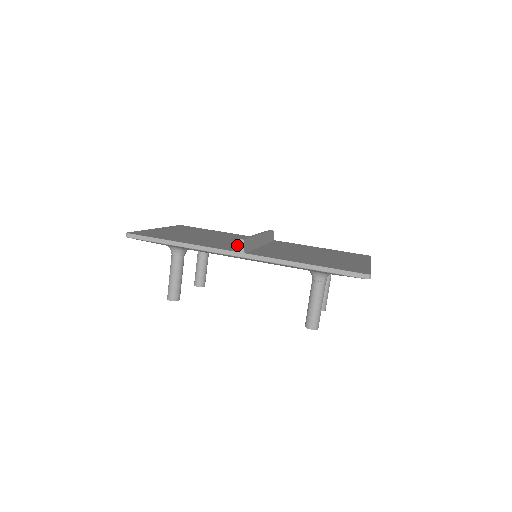
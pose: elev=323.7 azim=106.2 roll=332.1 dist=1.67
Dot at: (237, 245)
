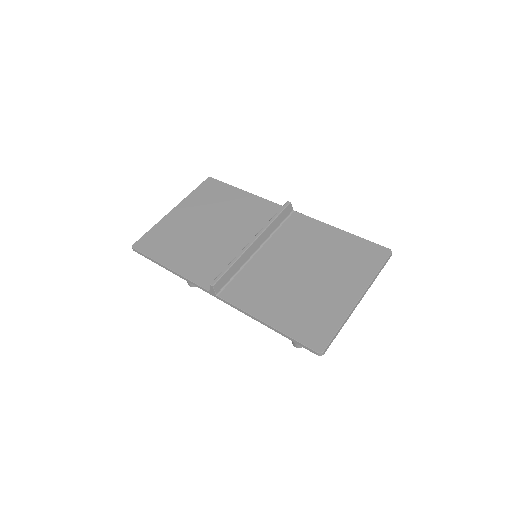
Dot at: (227, 260)
